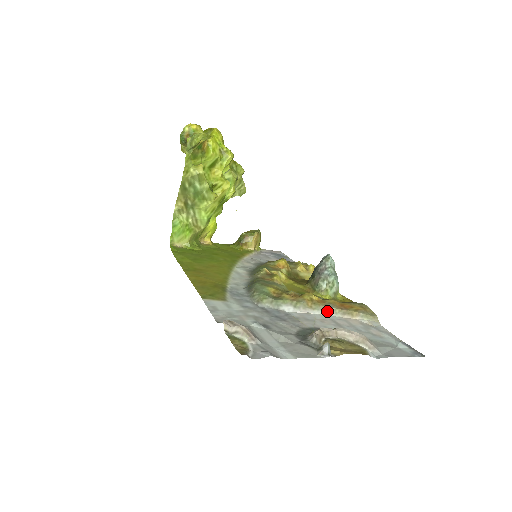
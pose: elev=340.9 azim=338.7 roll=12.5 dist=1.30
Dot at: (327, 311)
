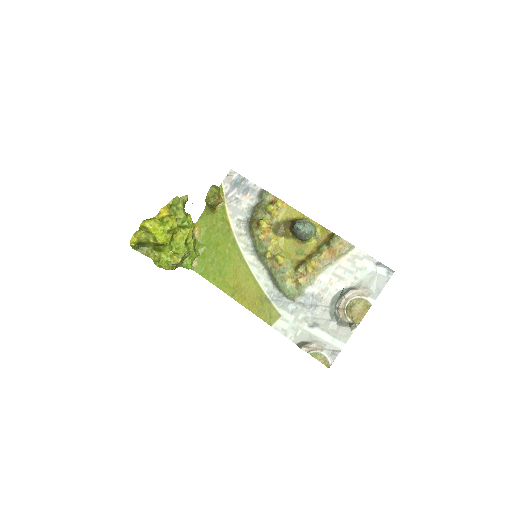
Dot at: (326, 268)
